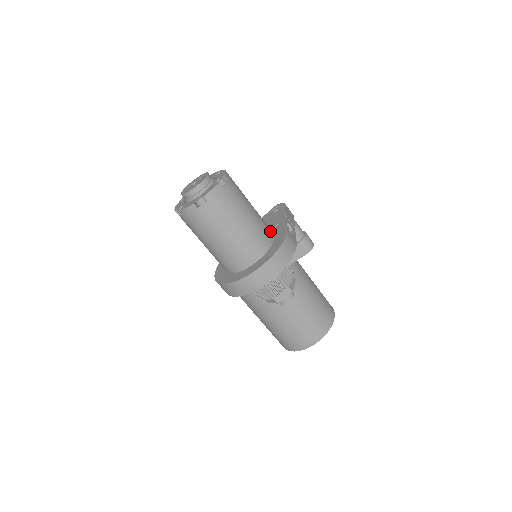
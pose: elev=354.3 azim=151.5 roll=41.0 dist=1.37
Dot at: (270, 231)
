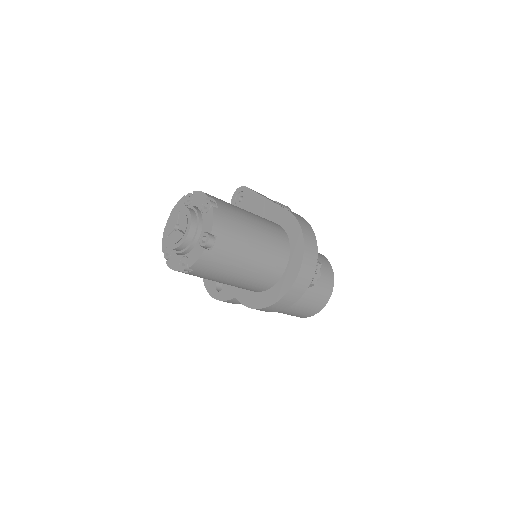
Dot at: (272, 222)
